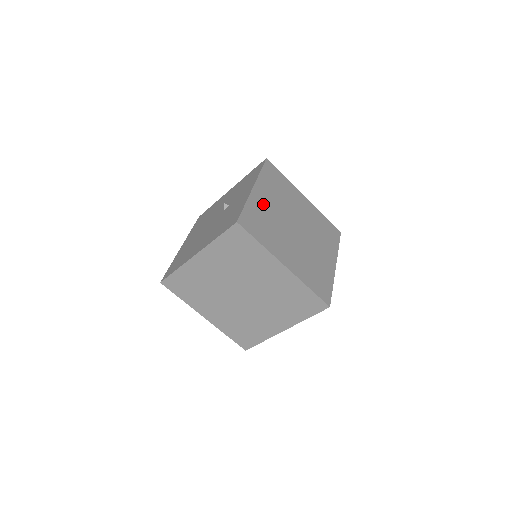
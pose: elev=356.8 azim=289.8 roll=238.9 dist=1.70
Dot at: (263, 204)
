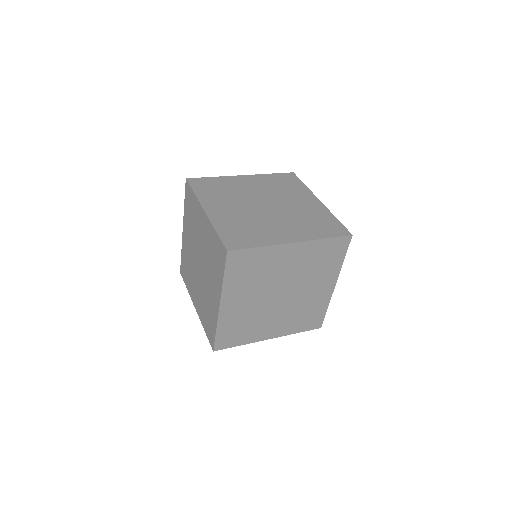
Dot at: (239, 184)
